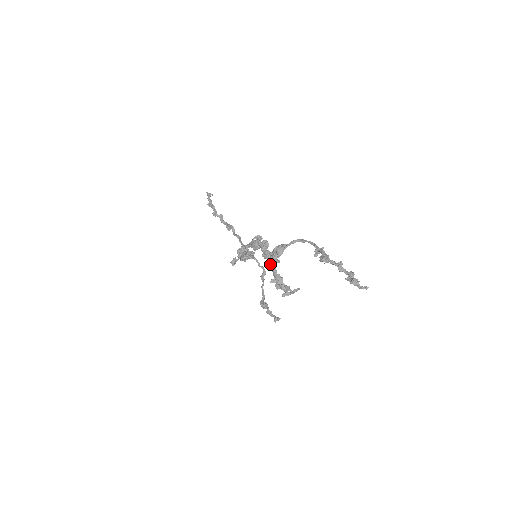
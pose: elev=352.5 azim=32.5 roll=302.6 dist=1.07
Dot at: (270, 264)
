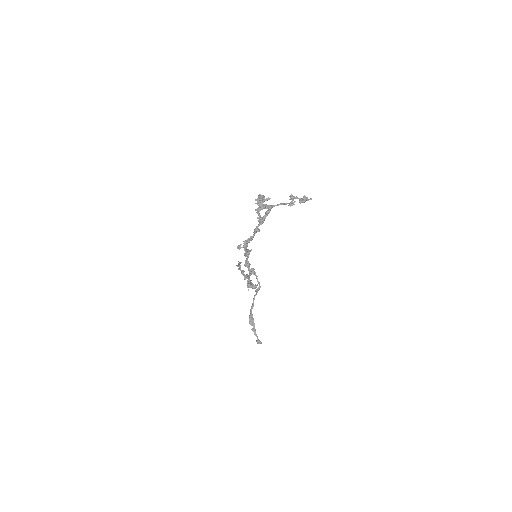
Dot at: (259, 203)
